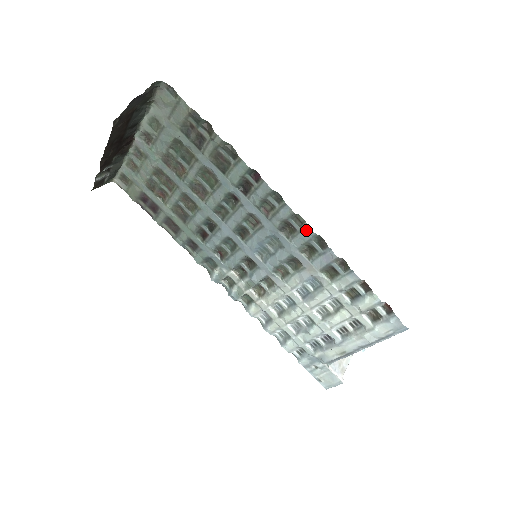
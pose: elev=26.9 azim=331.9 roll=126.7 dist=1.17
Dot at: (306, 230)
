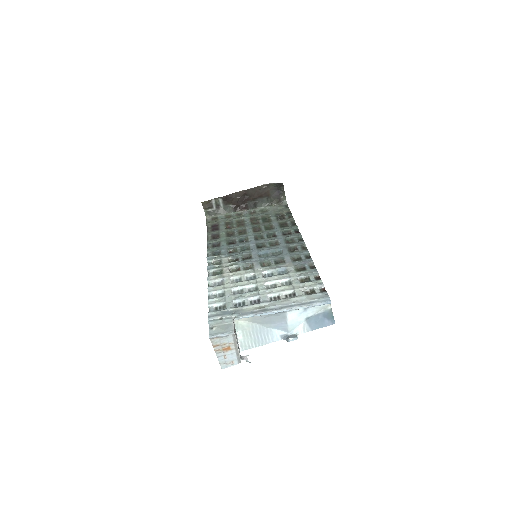
Dot at: (304, 251)
